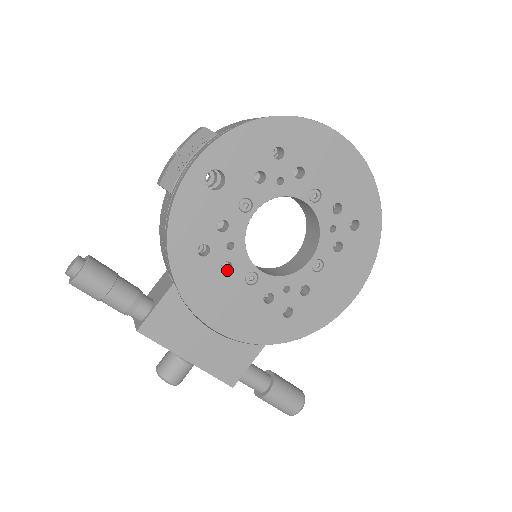
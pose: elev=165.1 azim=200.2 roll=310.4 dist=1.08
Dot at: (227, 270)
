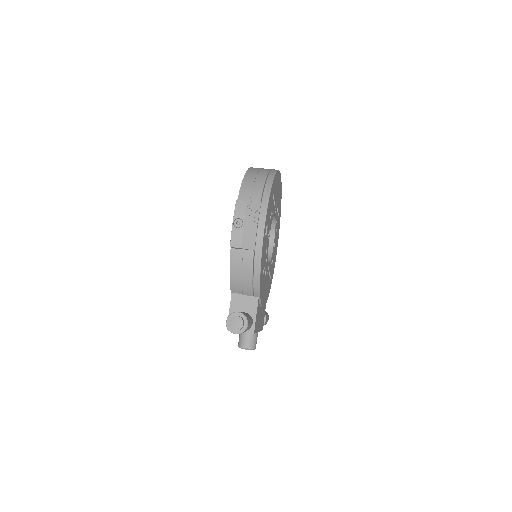
Dot at: occluded
